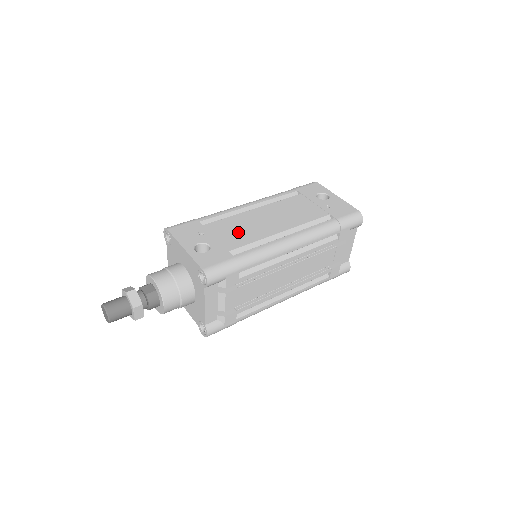
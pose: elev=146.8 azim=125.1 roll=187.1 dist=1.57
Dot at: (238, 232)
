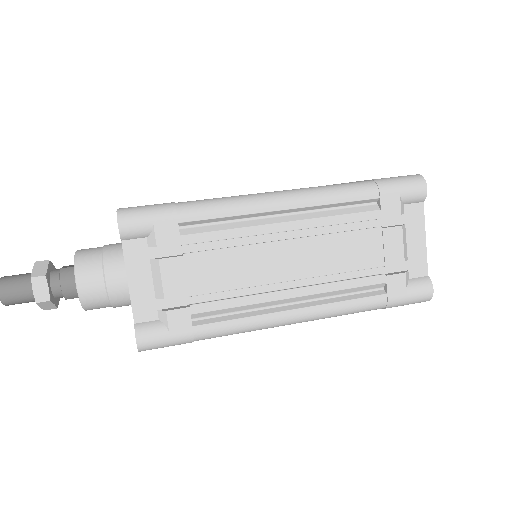
Dot at: occluded
